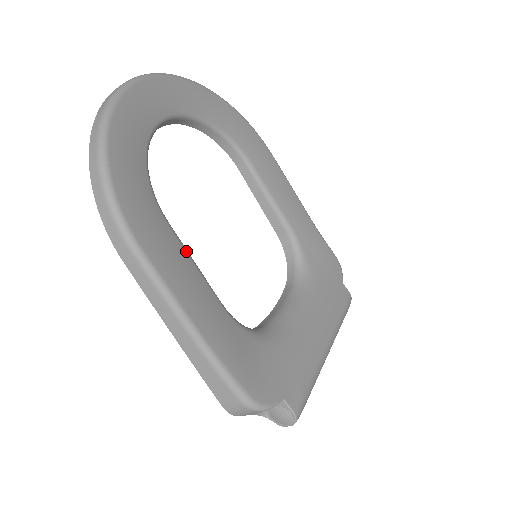
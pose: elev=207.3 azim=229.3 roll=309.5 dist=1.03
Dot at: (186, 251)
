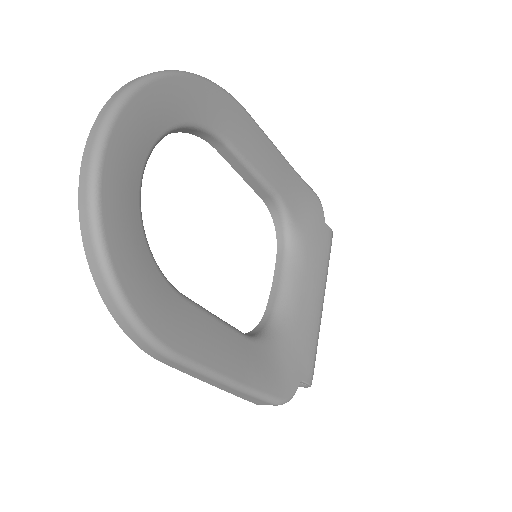
Dot at: (208, 314)
